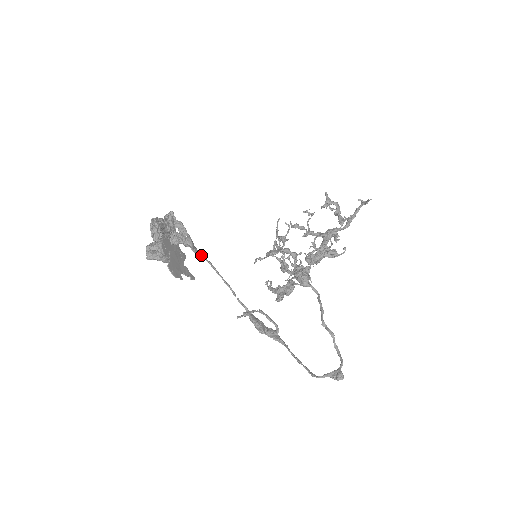
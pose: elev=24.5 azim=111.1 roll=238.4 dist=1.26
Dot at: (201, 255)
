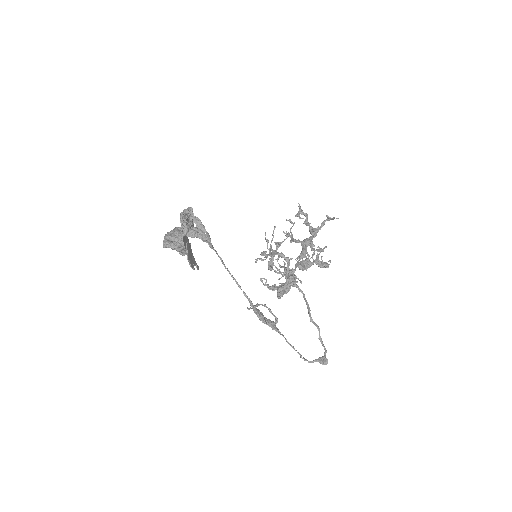
Dot at: (215, 251)
